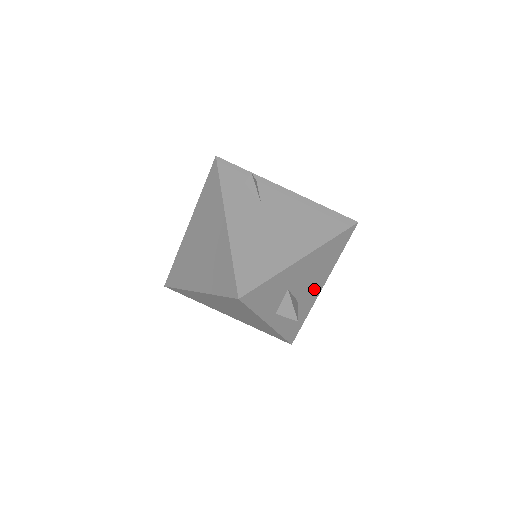
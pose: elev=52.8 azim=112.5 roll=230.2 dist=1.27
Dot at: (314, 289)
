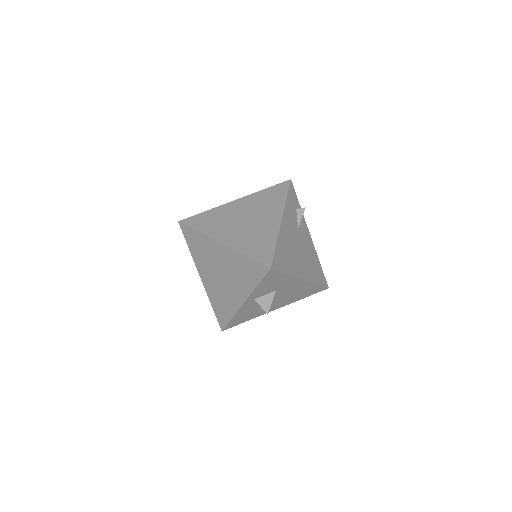
Dot at: (274, 306)
